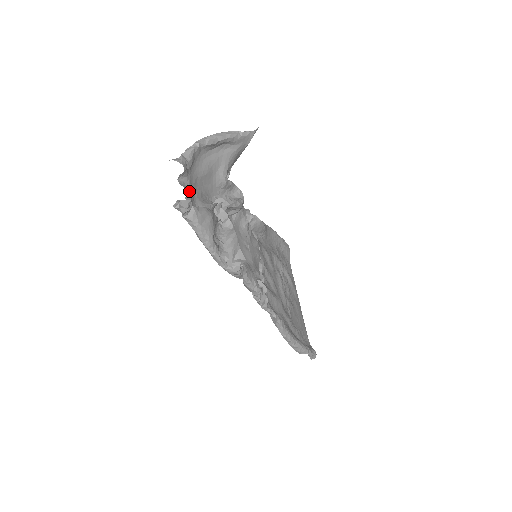
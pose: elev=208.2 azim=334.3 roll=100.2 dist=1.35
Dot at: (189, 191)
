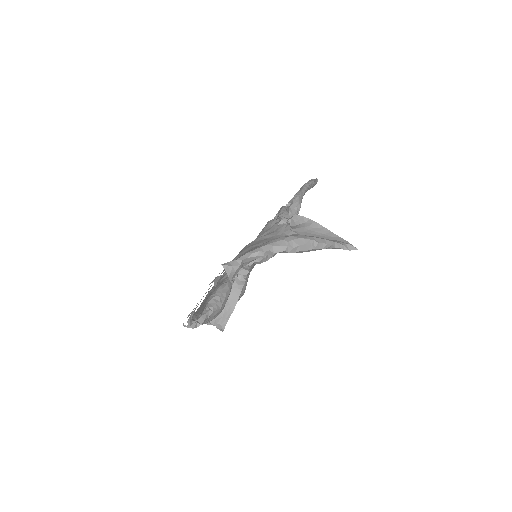
Dot at: occluded
